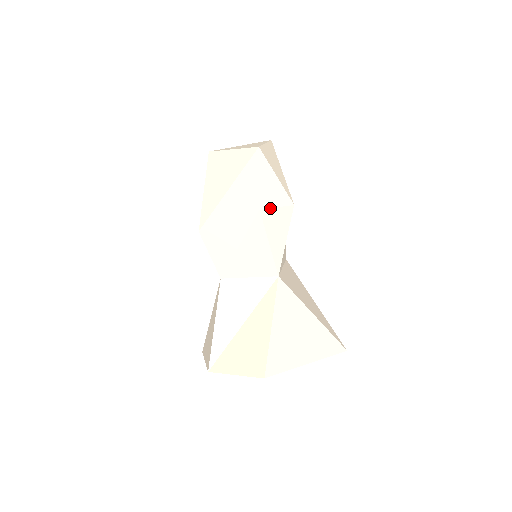
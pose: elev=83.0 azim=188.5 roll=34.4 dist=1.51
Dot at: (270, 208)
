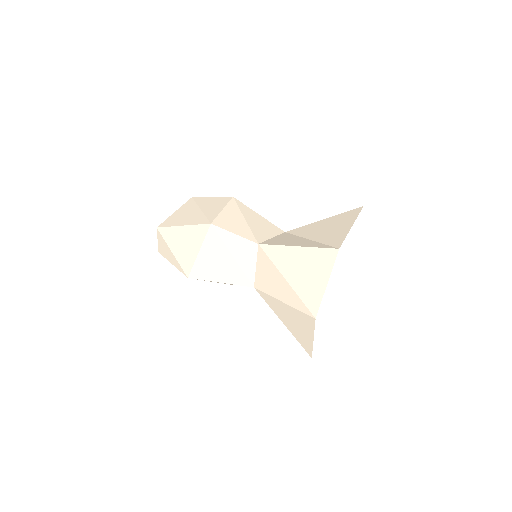
Dot at: occluded
